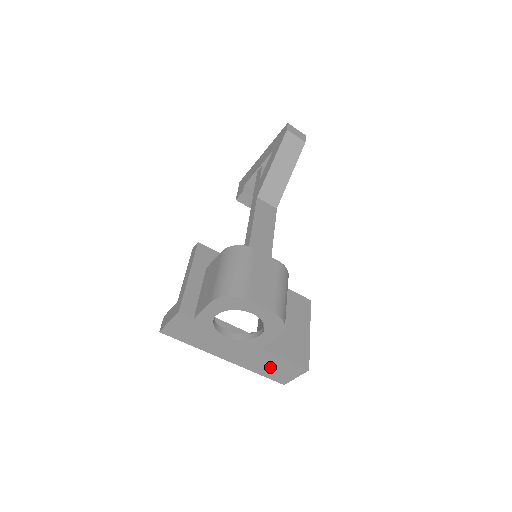
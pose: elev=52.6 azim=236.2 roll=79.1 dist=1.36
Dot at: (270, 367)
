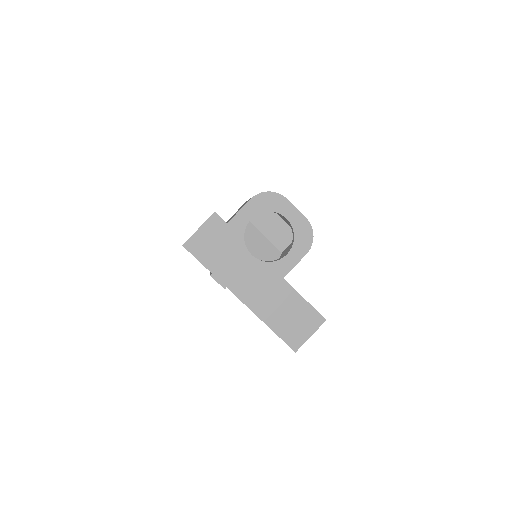
Dot at: (286, 314)
